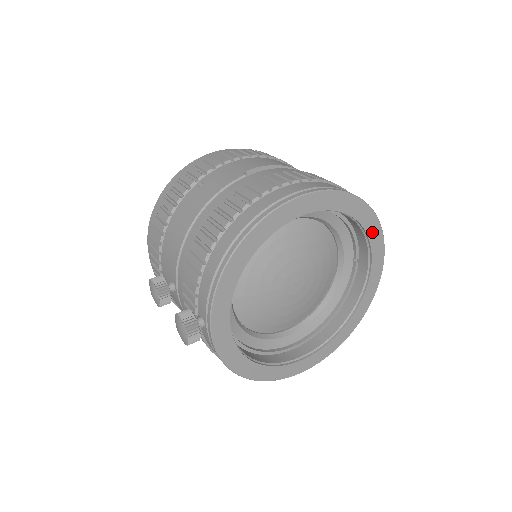
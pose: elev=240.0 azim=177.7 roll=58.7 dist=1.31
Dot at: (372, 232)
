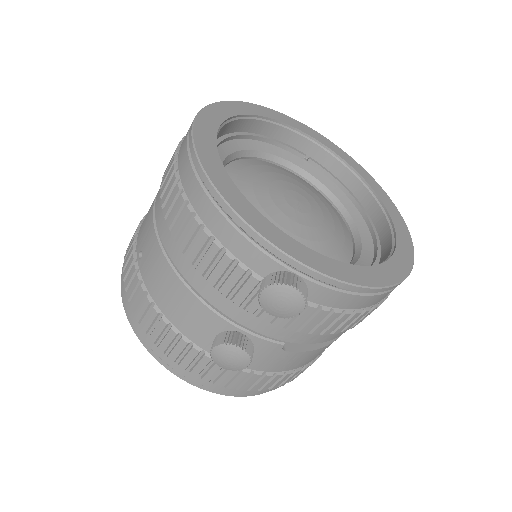
Dot at: (280, 118)
